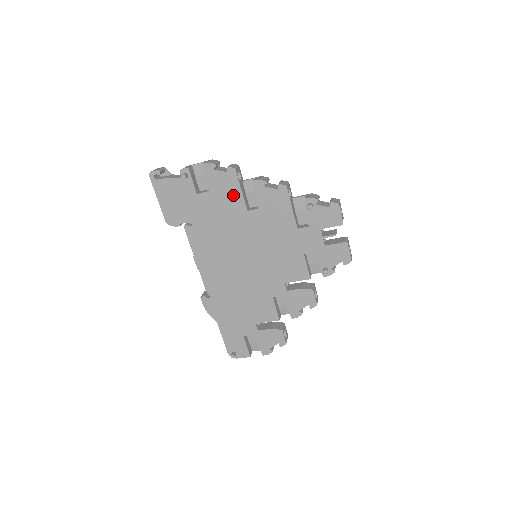
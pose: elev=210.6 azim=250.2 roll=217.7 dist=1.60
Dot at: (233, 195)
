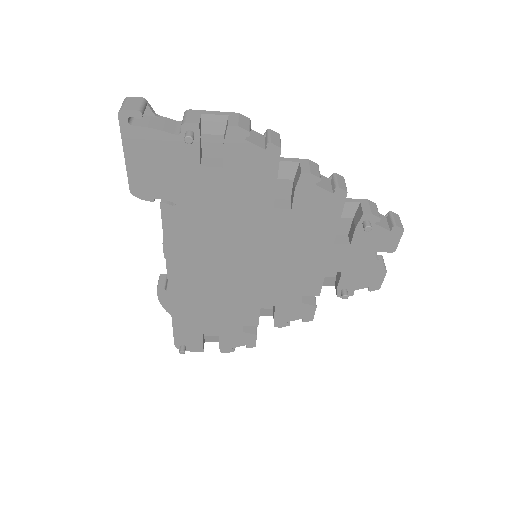
Dot at: (260, 183)
